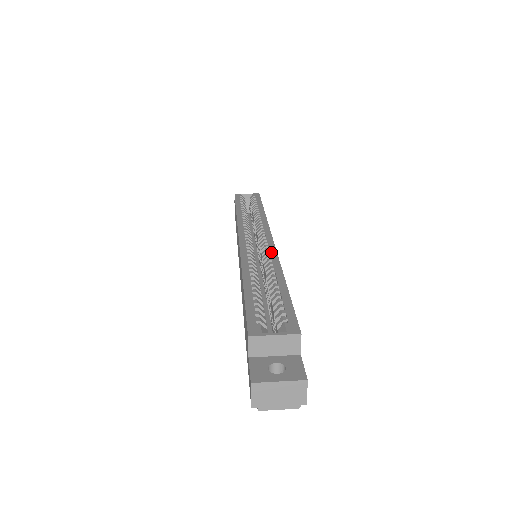
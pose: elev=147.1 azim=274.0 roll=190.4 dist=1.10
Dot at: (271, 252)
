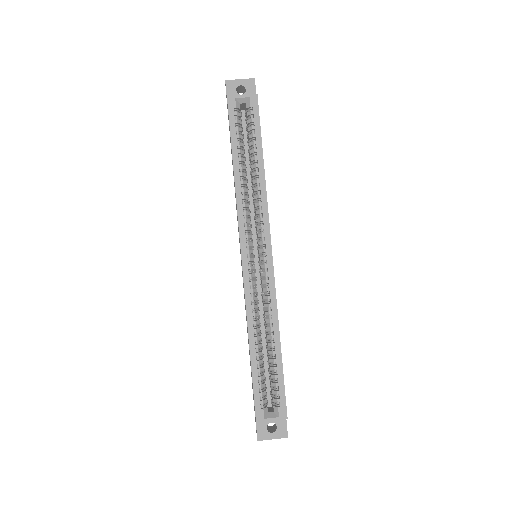
Dot at: (271, 290)
